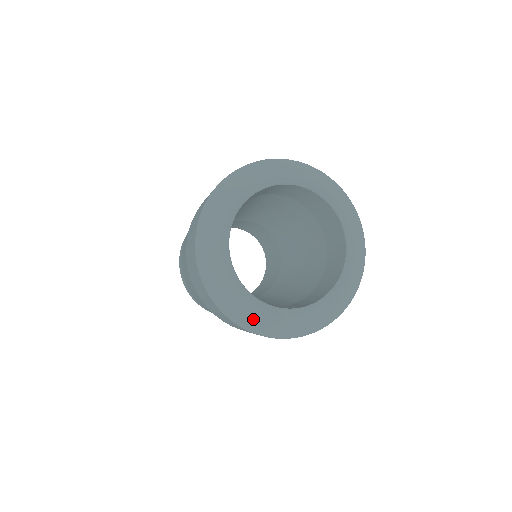
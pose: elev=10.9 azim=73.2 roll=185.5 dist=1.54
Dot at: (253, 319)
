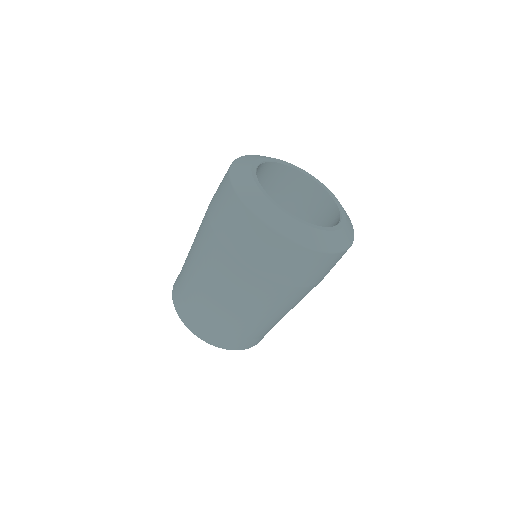
Dot at: (290, 227)
